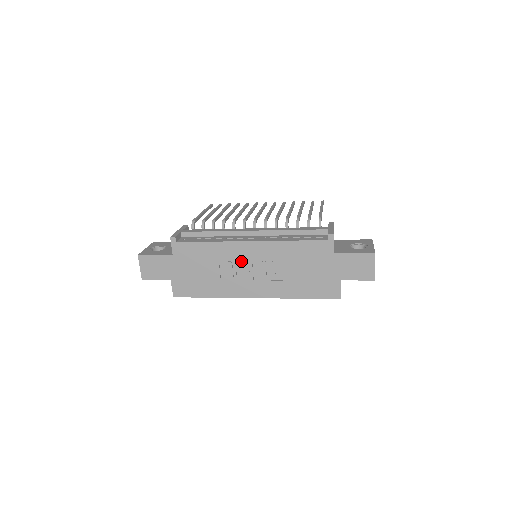
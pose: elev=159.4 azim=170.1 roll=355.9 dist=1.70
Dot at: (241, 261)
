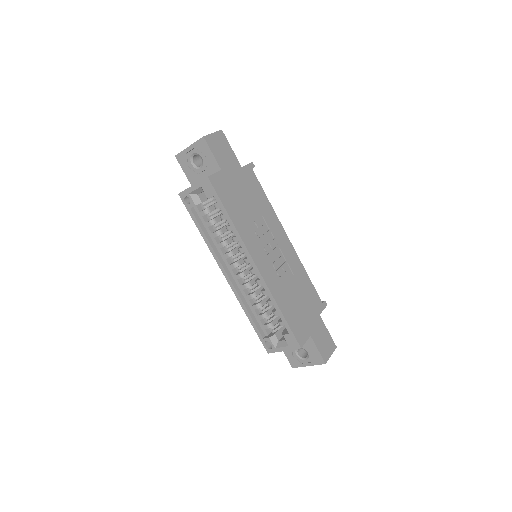
Dot at: (272, 237)
